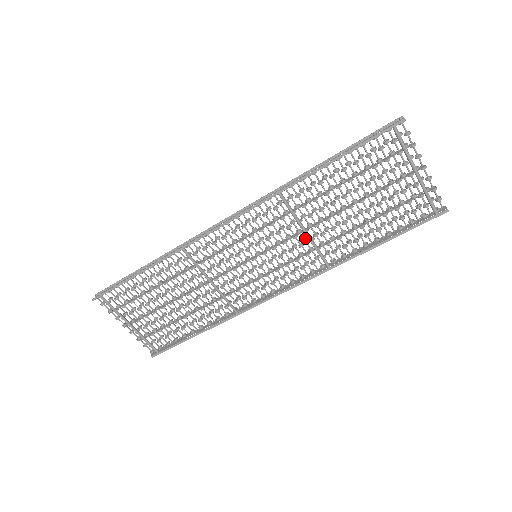
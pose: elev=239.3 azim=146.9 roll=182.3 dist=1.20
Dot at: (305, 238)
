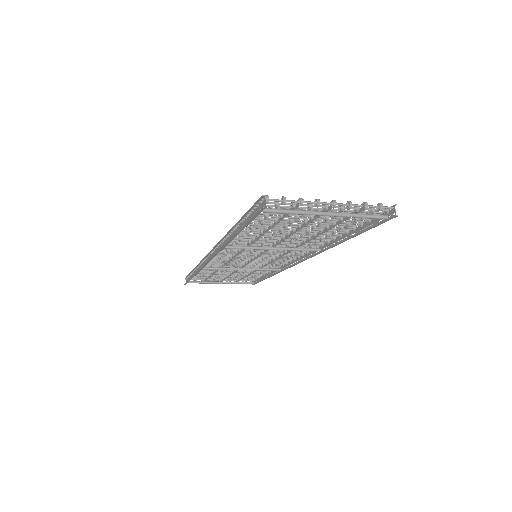
Dot at: (281, 243)
